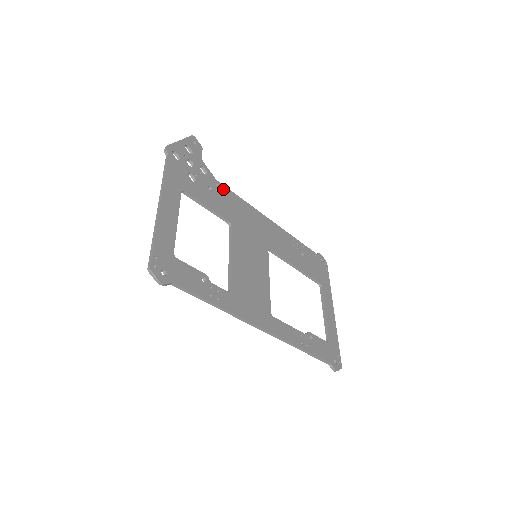
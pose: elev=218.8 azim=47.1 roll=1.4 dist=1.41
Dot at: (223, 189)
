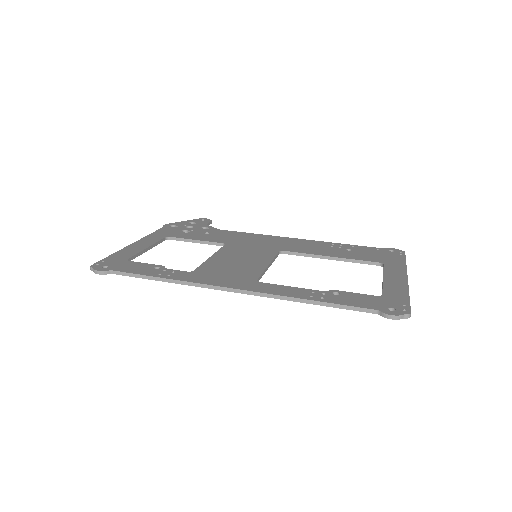
Dot at: (227, 232)
